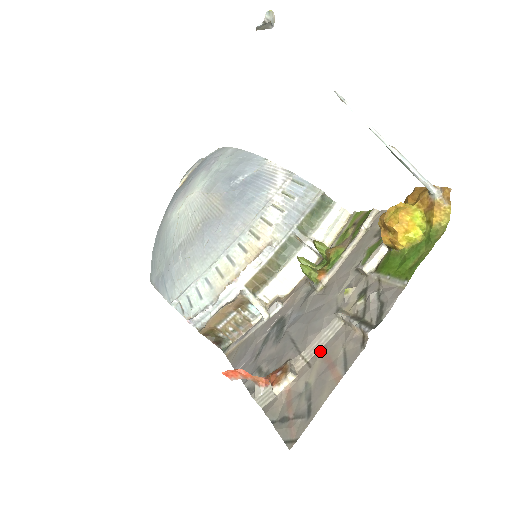
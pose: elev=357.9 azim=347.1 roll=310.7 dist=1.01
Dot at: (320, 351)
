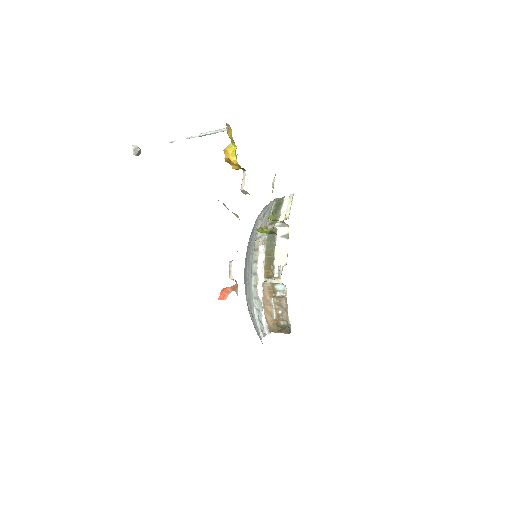
Dot at: occluded
